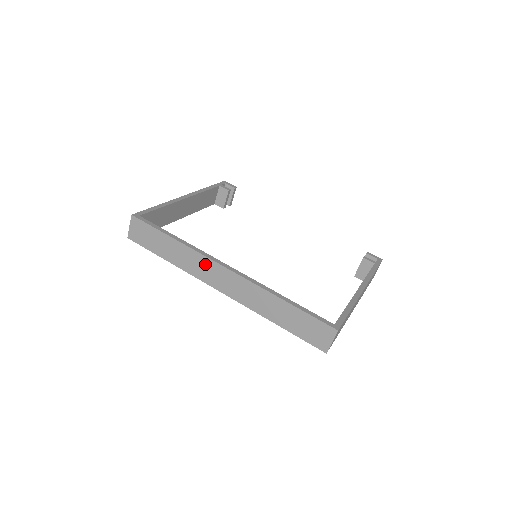
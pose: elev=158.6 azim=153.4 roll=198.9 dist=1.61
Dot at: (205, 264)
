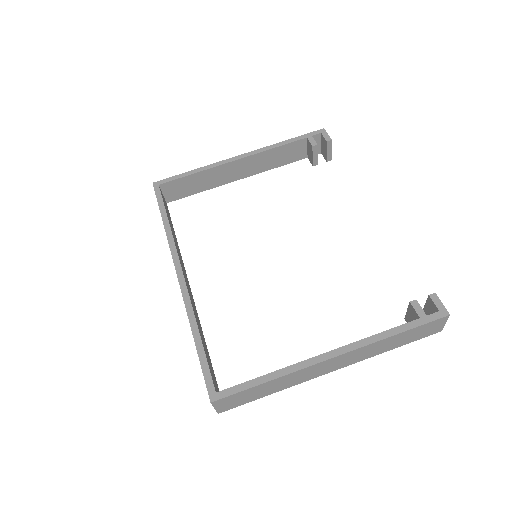
Dot at: occluded
